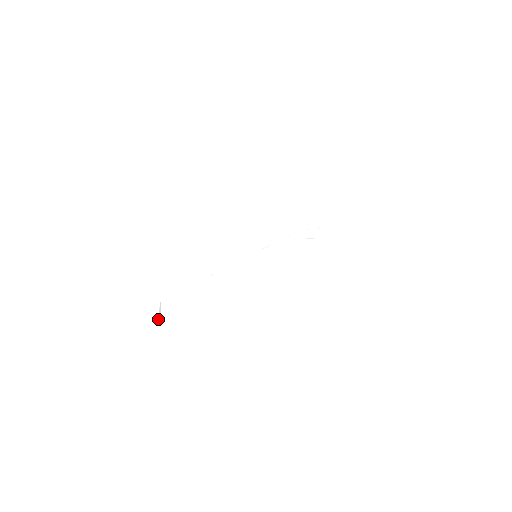
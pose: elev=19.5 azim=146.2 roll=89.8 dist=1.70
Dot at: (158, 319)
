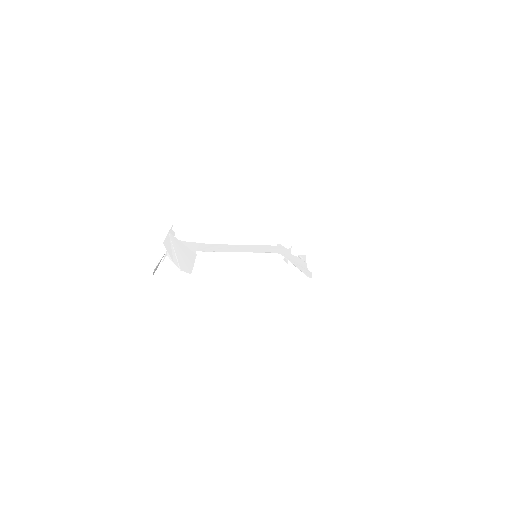
Dot at: (154, 270)
